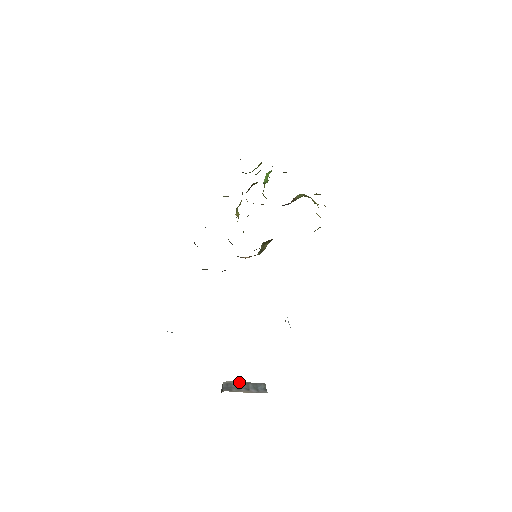
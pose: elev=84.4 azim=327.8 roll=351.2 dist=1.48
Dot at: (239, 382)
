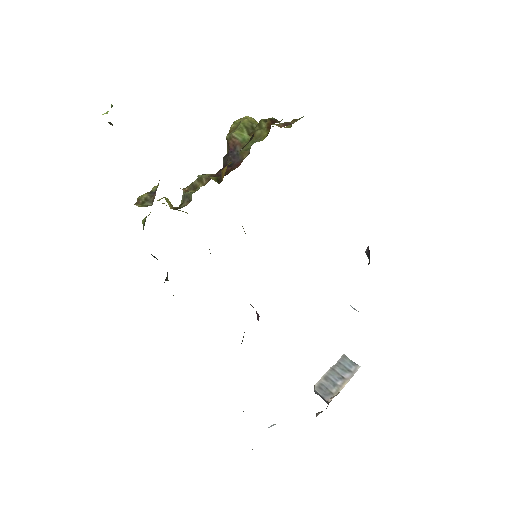
Dot at: (325, 375)
